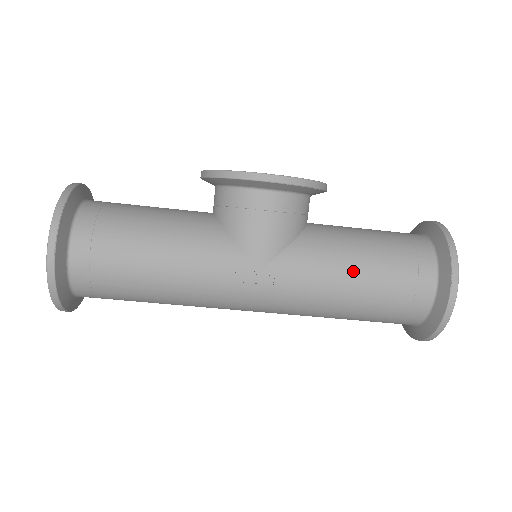
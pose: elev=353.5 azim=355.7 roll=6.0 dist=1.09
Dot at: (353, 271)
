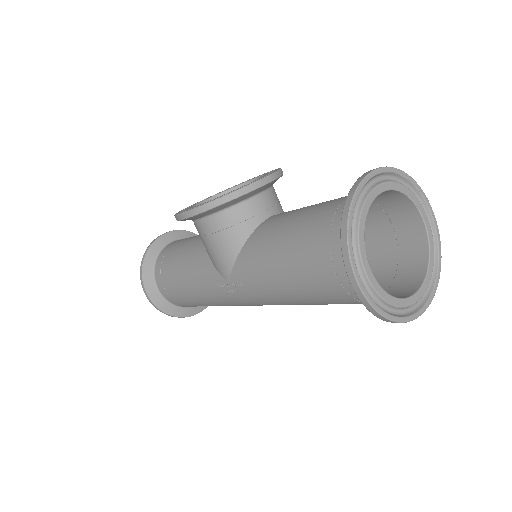
Dot at: (280, 269)
